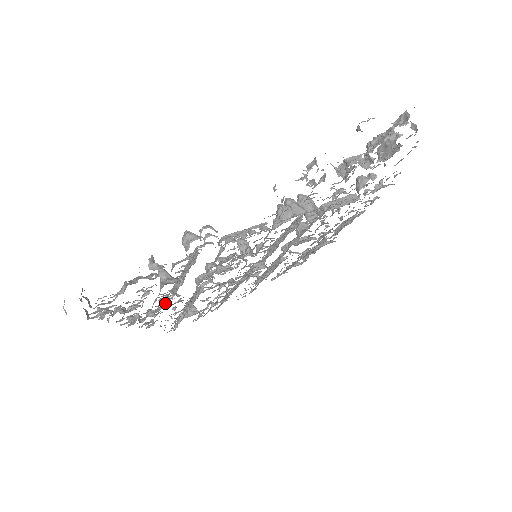
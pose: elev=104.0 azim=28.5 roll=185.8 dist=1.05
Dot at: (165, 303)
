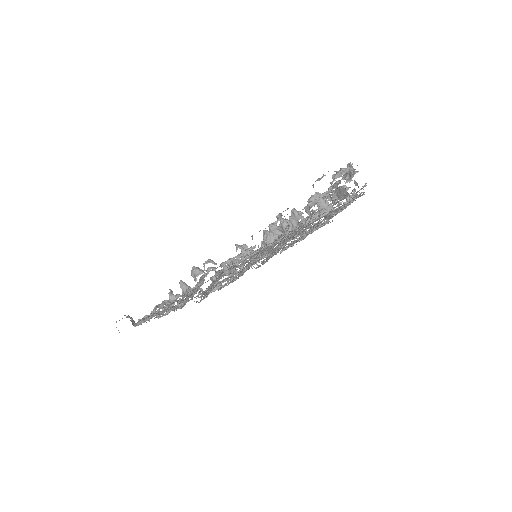
Dot at: occluded
